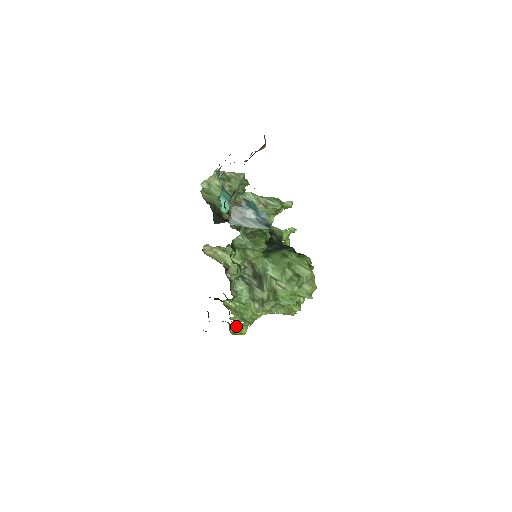
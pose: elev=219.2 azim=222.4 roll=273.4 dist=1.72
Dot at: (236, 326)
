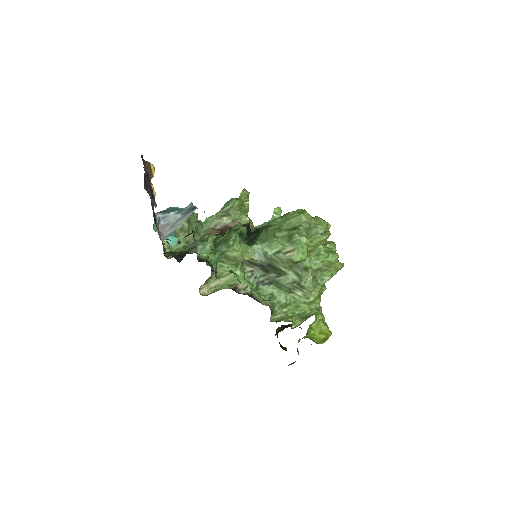
Dot at: (312, 332)
